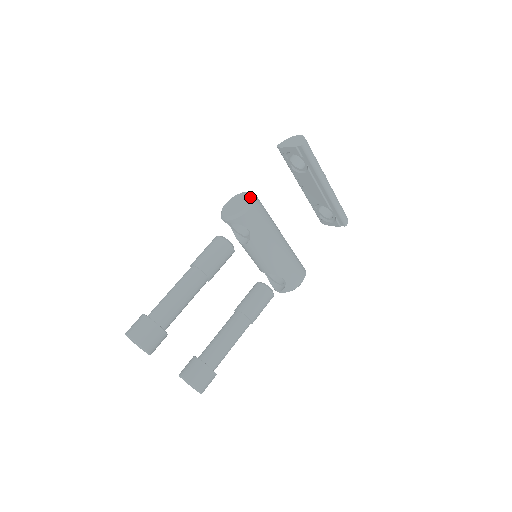
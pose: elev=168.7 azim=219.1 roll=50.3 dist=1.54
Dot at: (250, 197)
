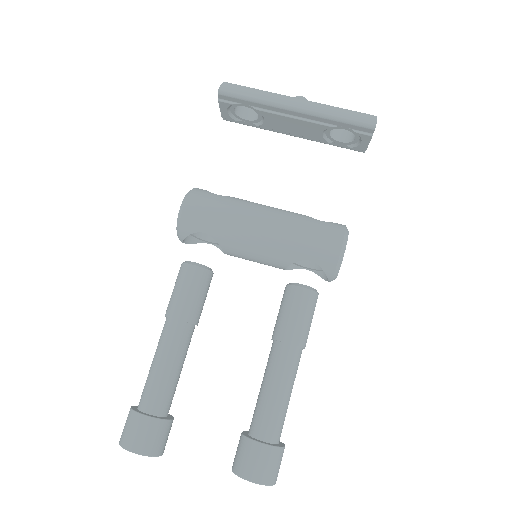
Dot at: occluded
